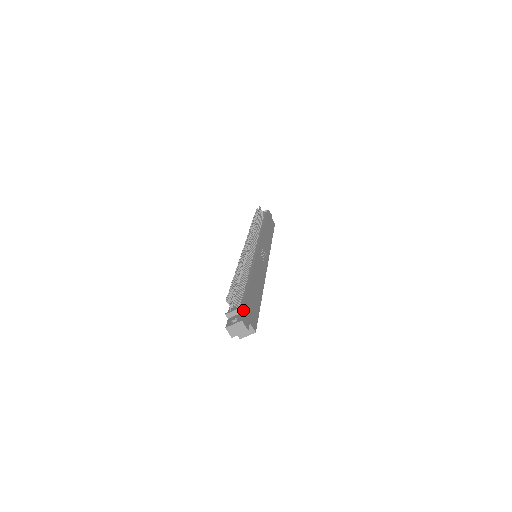
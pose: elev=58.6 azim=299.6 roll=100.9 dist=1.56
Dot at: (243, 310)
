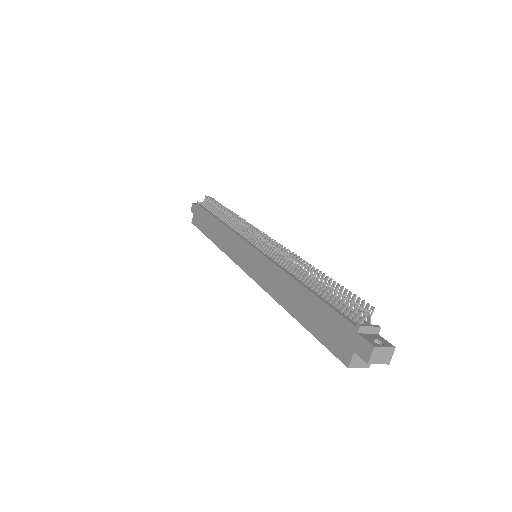
Dot at: occluded
